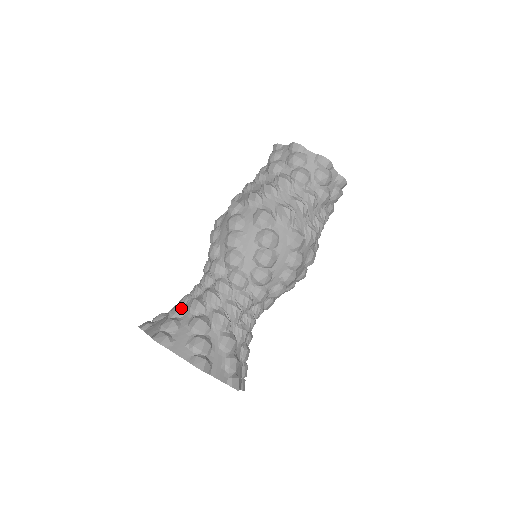
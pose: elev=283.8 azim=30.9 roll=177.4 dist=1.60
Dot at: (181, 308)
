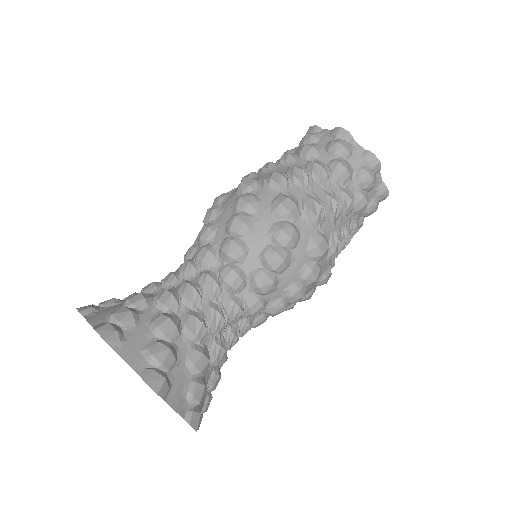
Dot at: (145, 297)
